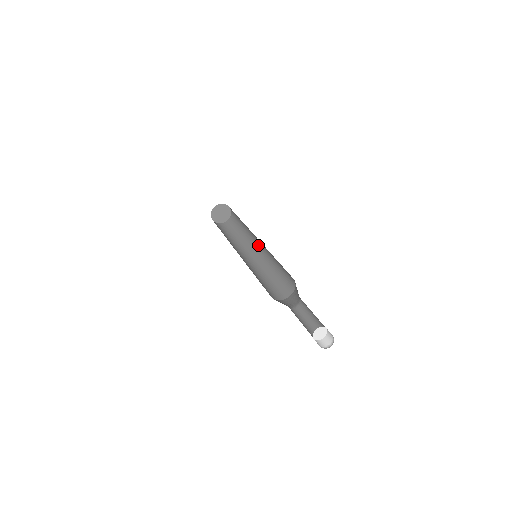
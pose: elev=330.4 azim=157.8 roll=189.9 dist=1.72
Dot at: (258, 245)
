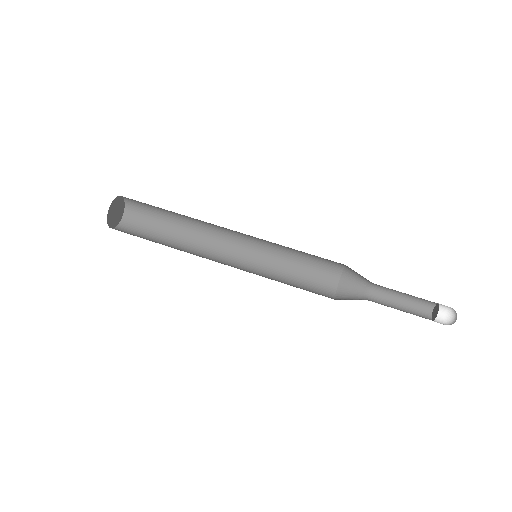
Dot at: occluded
